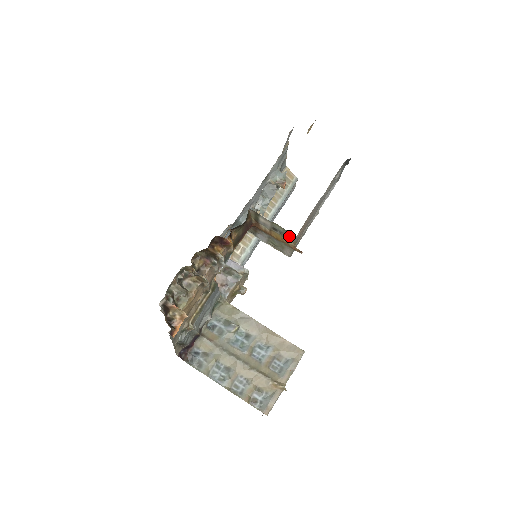
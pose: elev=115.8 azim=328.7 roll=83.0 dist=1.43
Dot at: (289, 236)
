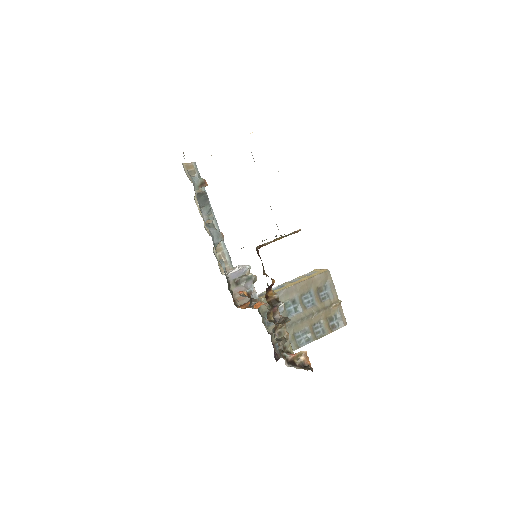
Dot at: occluded
